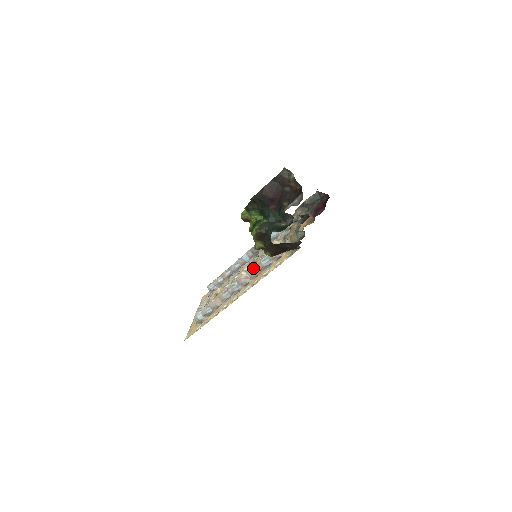
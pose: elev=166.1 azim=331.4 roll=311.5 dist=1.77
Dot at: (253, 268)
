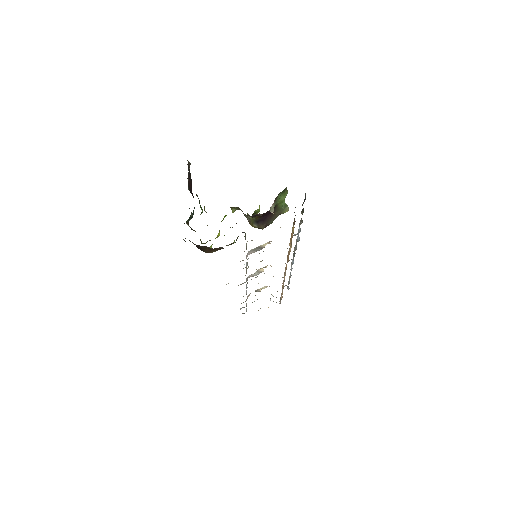
Dot at: occluded
